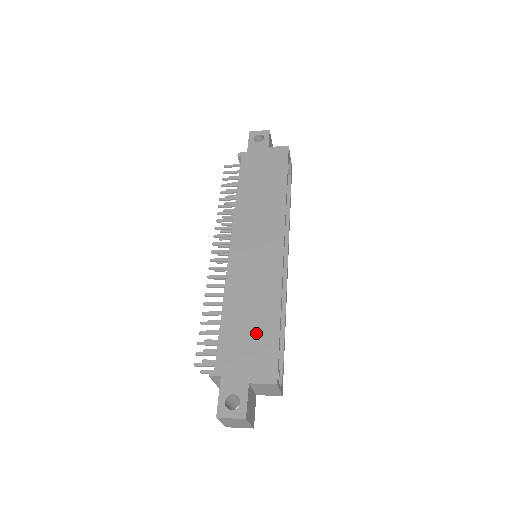
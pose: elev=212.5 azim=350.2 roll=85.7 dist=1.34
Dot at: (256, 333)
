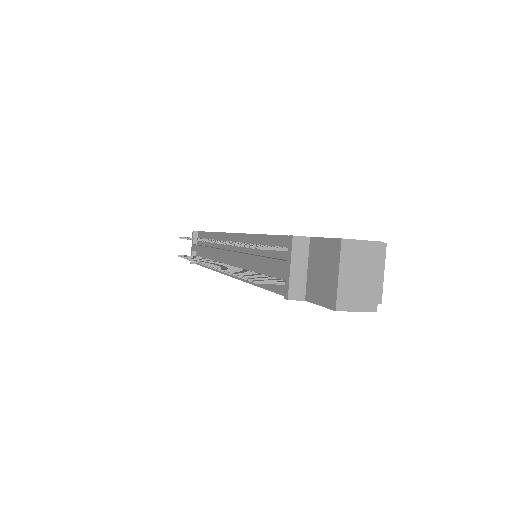
Dot at: occluded
